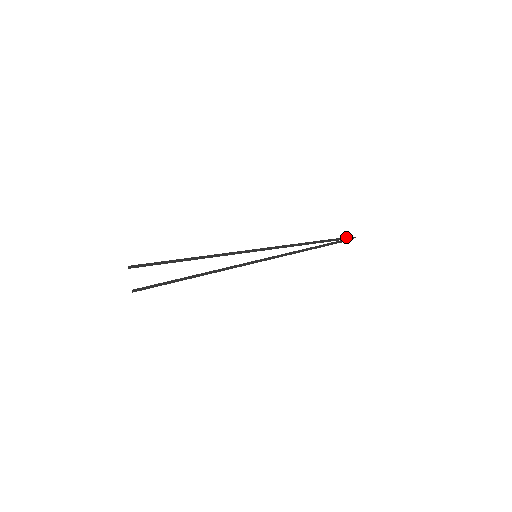
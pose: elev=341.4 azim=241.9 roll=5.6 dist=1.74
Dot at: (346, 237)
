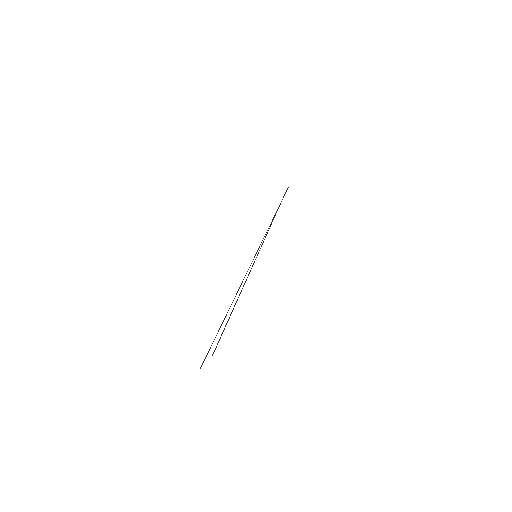
Dot at: (286, 191)
